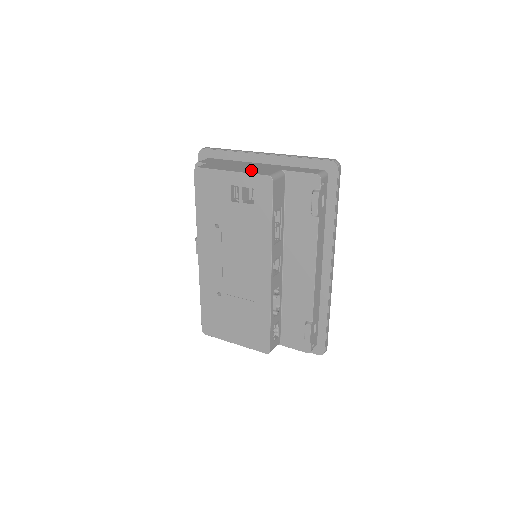
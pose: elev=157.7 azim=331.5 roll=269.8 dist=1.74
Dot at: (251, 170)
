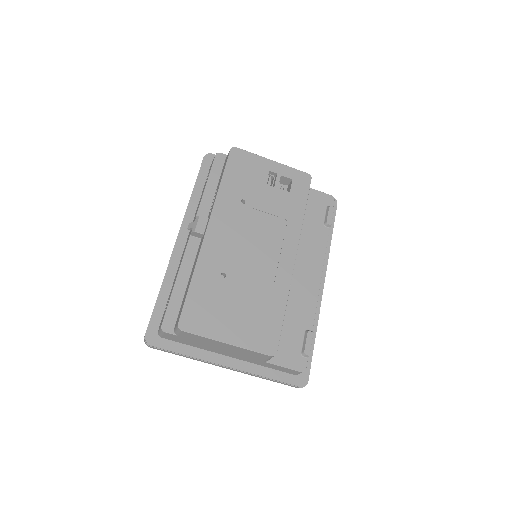
Dot at: occluded
